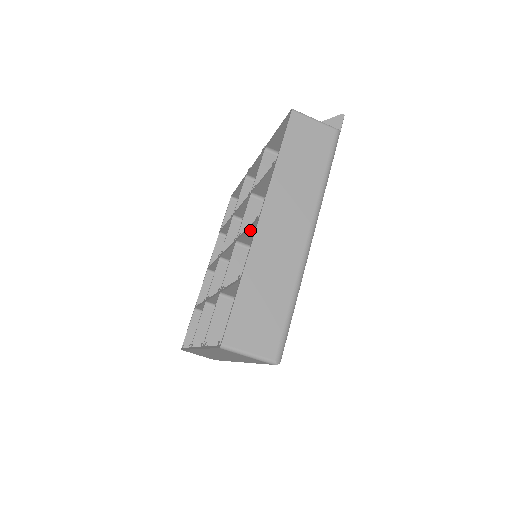
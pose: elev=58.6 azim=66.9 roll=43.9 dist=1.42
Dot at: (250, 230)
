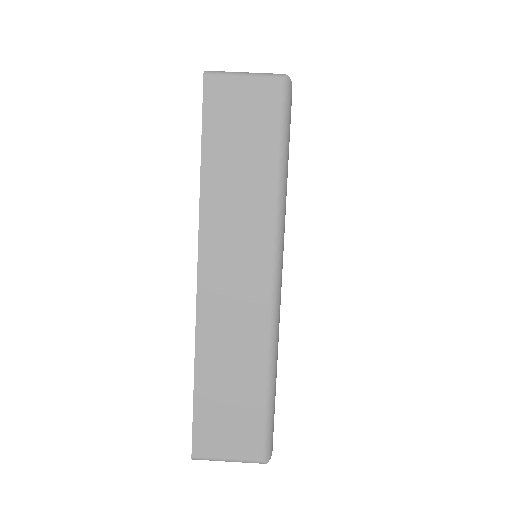
Dot at: occluded
